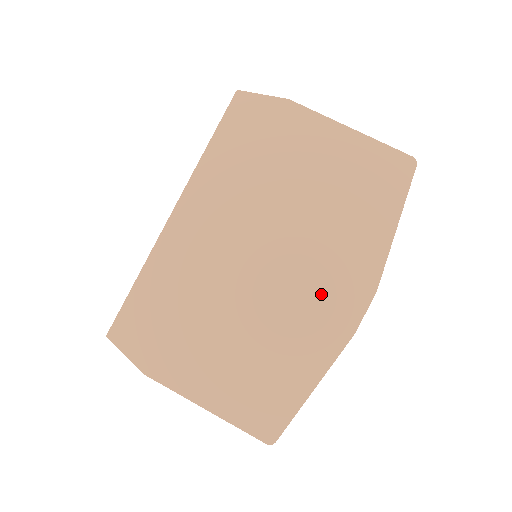
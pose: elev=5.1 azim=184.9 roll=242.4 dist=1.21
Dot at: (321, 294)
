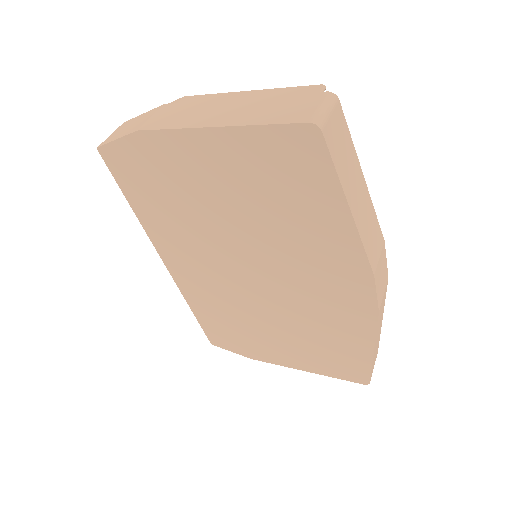
Dot at: (324, 291)
